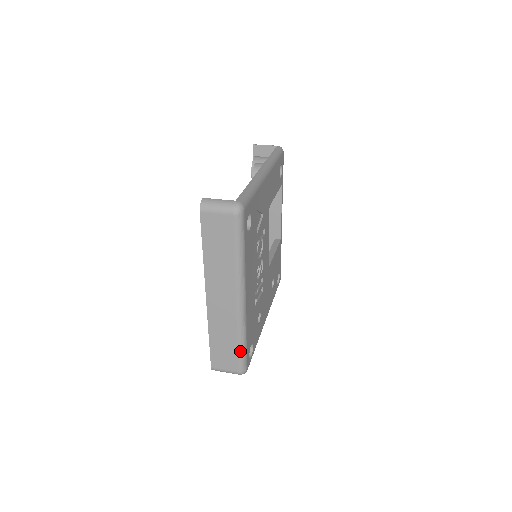
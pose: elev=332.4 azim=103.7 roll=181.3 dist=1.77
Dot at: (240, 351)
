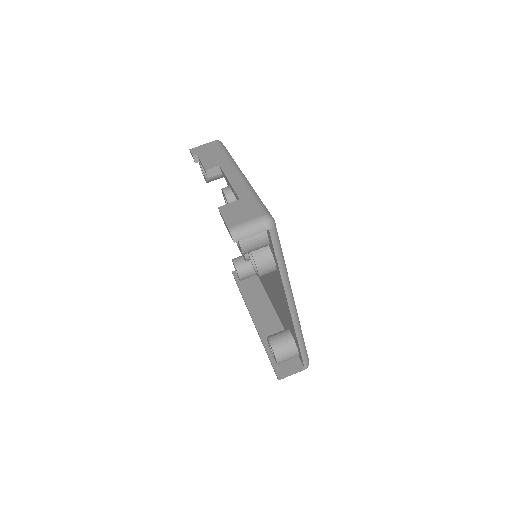
Dot at: occluded
